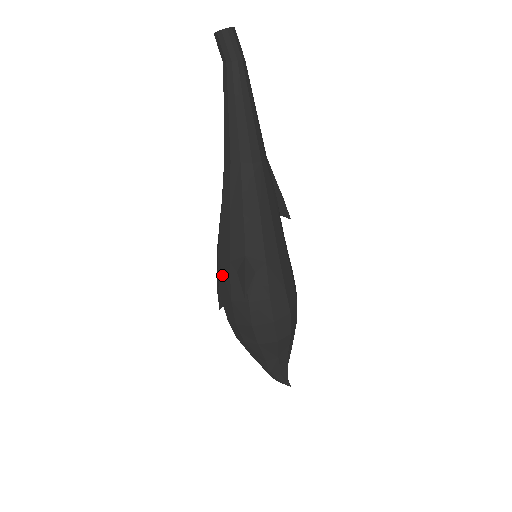
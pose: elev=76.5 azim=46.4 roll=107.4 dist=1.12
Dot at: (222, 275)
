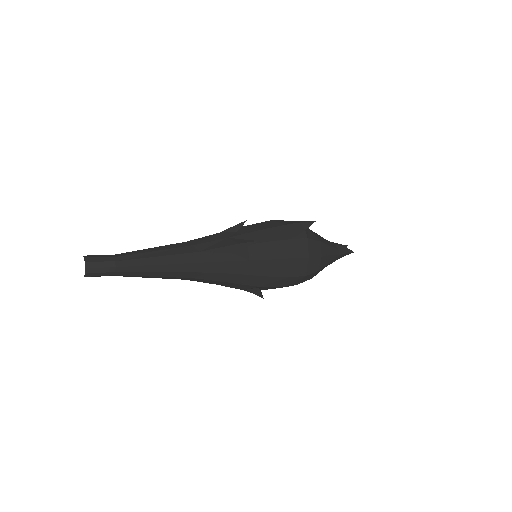
Dot at: occluded
